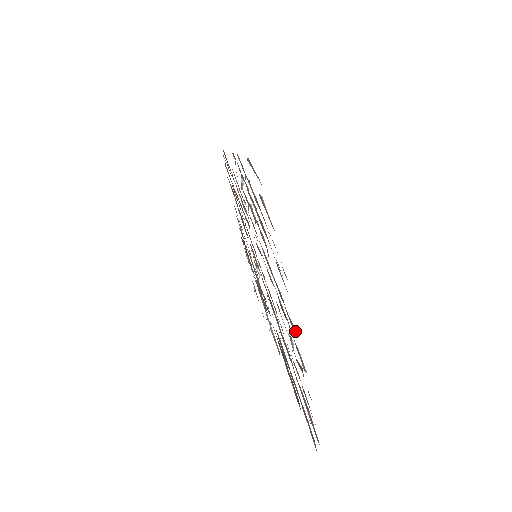
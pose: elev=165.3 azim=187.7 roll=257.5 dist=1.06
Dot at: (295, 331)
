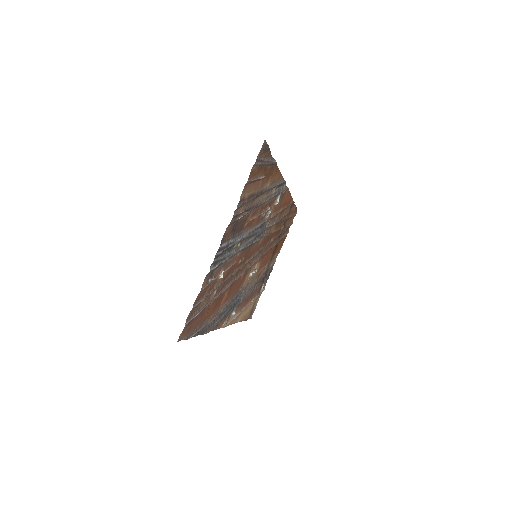
Dot at: (223, 246)
